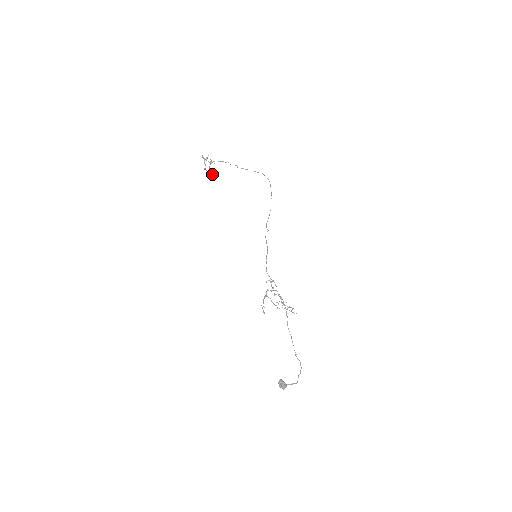
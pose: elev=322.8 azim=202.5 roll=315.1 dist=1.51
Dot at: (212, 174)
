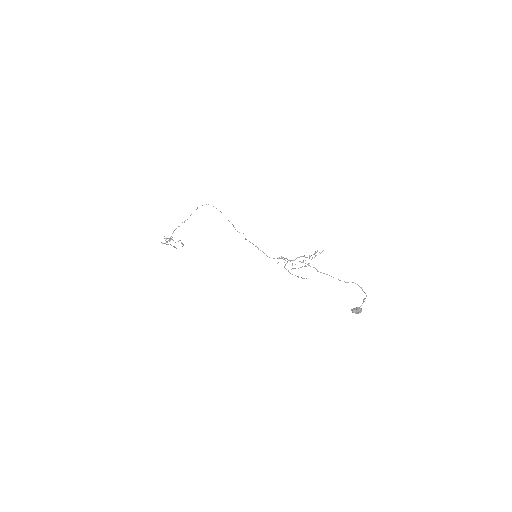
Dot at: occluded
